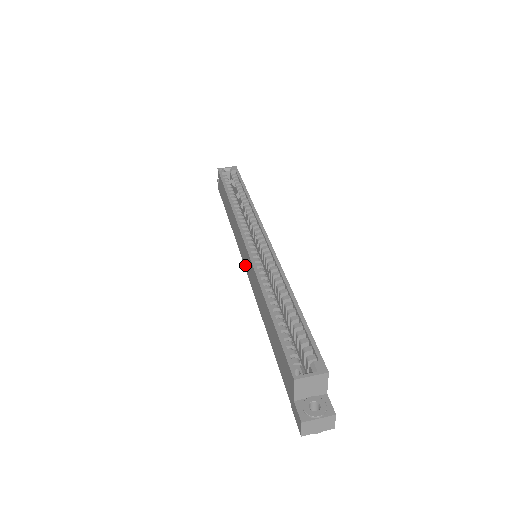
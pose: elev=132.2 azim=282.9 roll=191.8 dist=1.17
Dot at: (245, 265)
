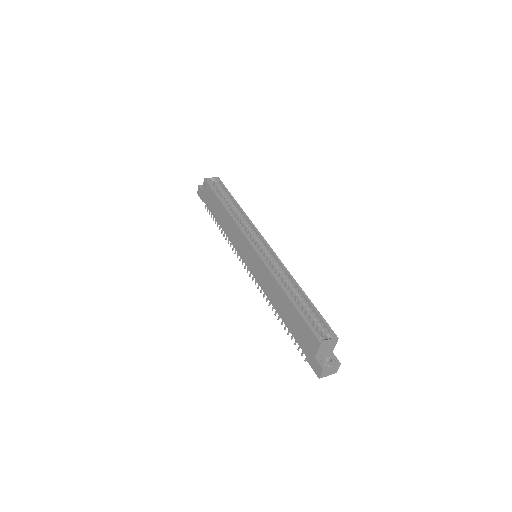
Dot at: (247, 262)
